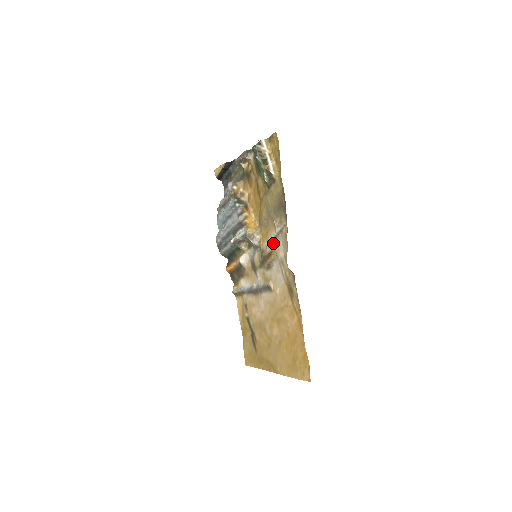
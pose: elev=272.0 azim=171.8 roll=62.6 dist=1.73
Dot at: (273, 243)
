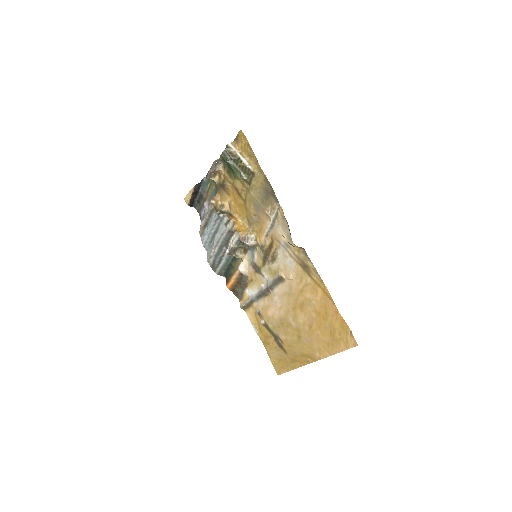
Dot at: (271, 233)
